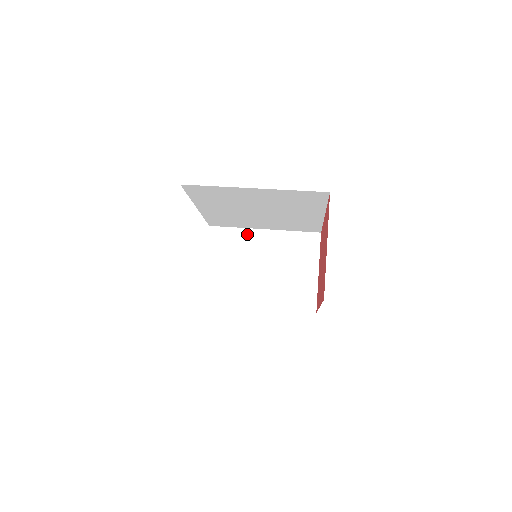
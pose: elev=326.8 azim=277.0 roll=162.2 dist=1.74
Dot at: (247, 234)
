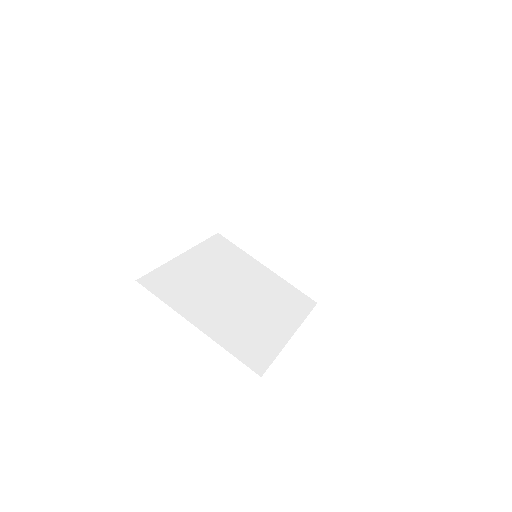
Dot at: (286, 191)
